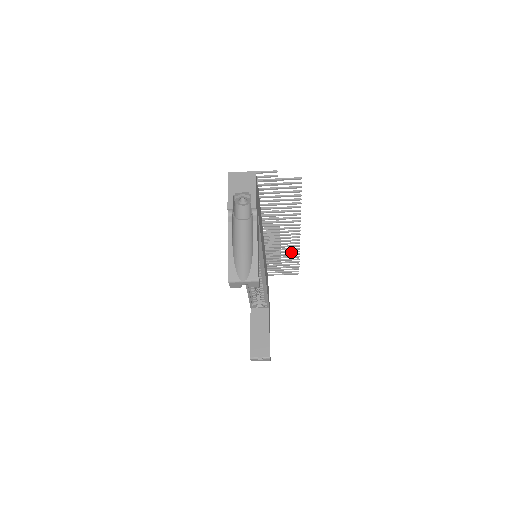
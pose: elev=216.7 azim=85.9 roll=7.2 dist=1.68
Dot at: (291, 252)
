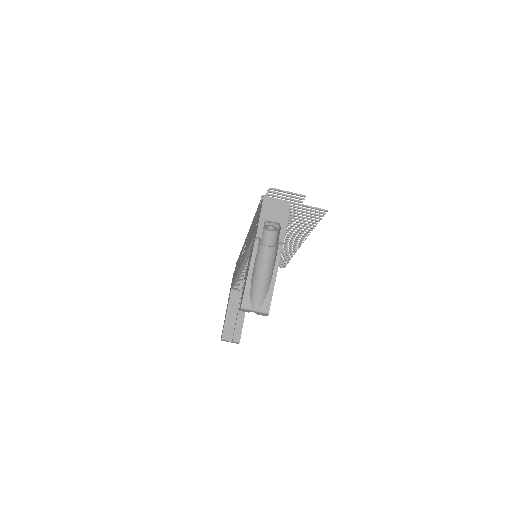
Dot at: (286, 253)
